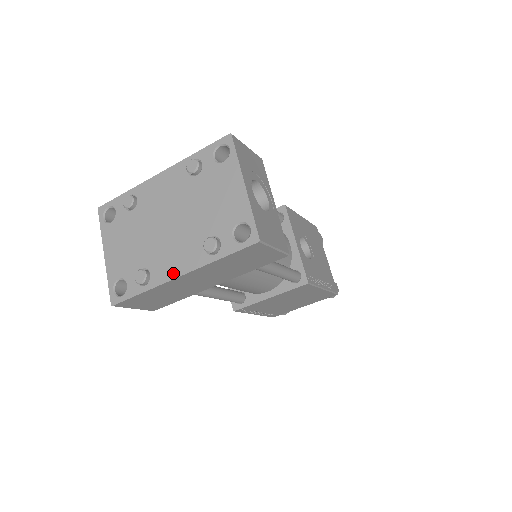
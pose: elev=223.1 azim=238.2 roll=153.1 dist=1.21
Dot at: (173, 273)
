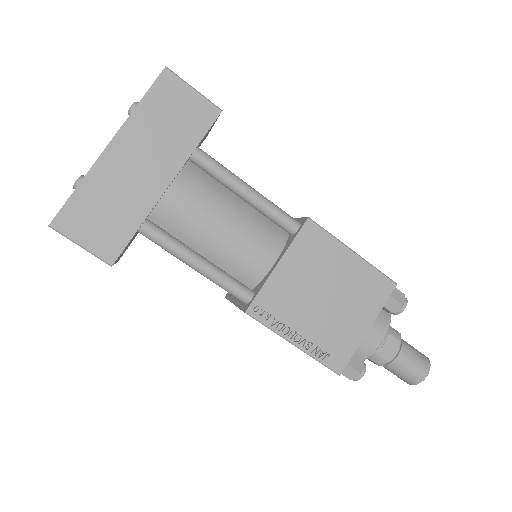
Dot at: (104, 151)
